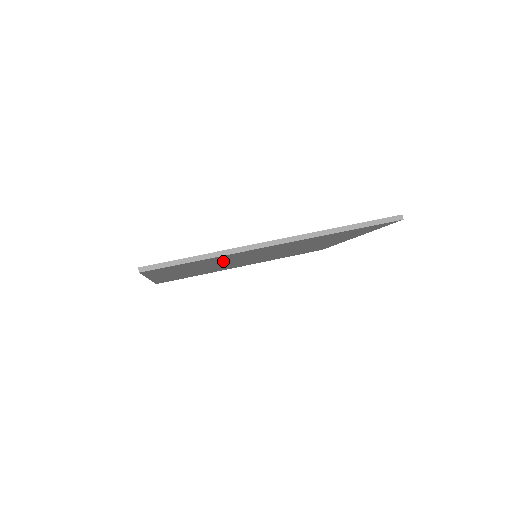
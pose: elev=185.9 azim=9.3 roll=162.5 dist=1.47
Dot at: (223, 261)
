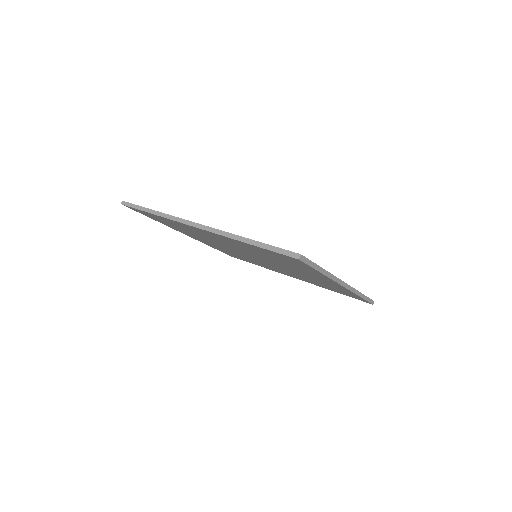
Dot at: (205, 237)
